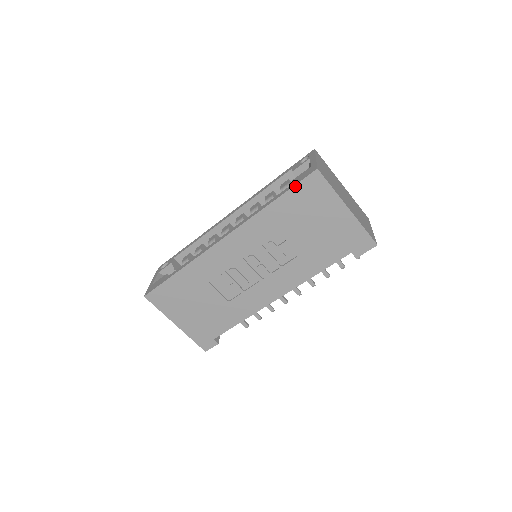
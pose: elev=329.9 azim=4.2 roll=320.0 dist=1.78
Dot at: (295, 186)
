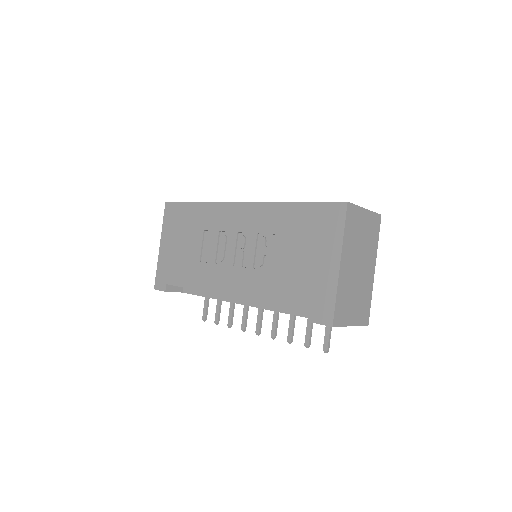
Dot at: (320, 203)
